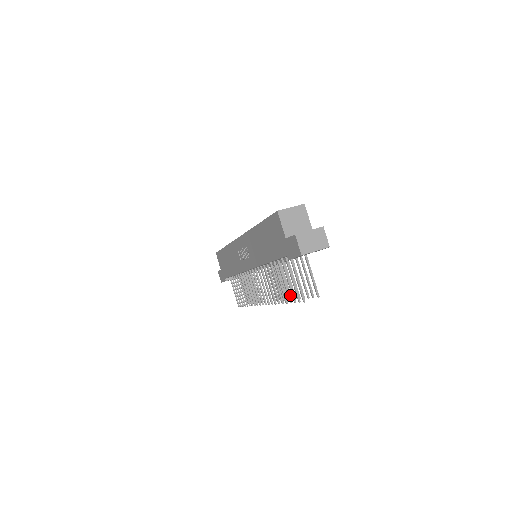
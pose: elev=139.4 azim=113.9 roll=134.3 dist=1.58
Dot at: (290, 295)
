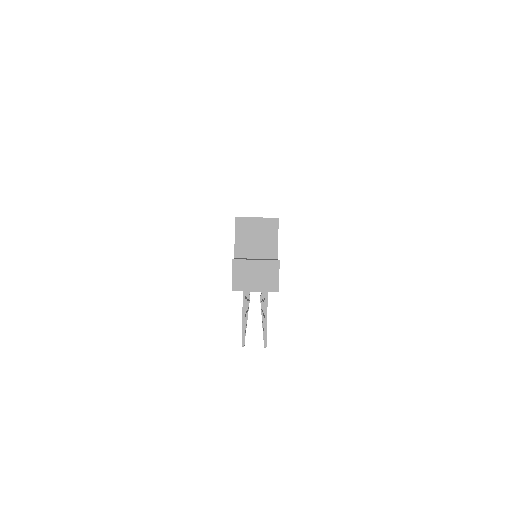
Dot at: occluded
